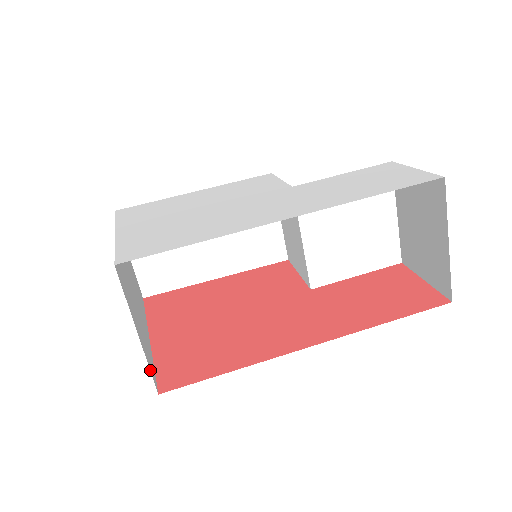
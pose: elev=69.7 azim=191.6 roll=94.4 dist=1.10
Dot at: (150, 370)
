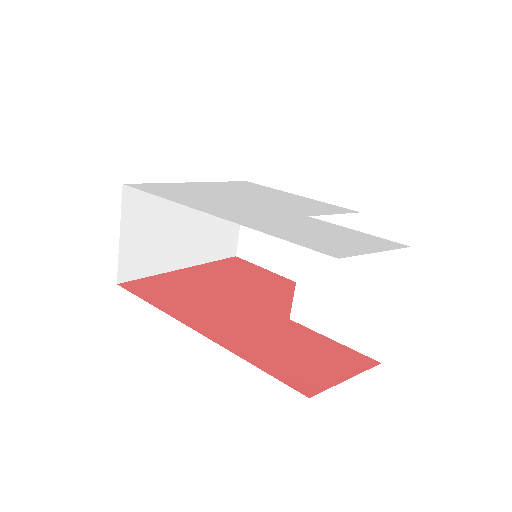
Dot at: (119, 265)
